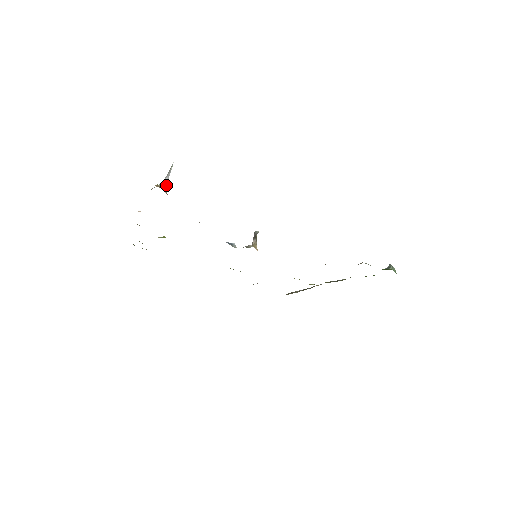
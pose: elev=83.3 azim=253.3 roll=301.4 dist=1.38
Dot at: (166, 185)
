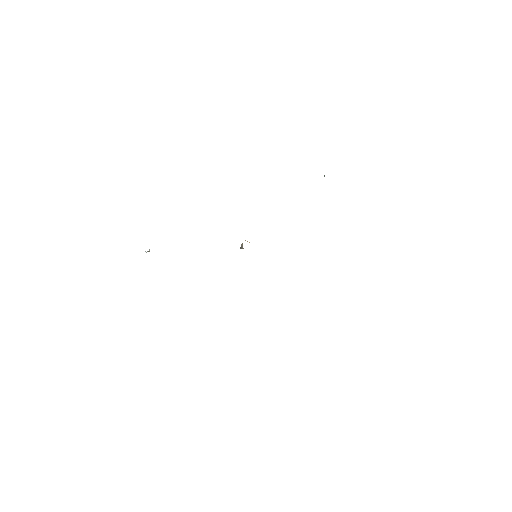
Dot at: occluded
